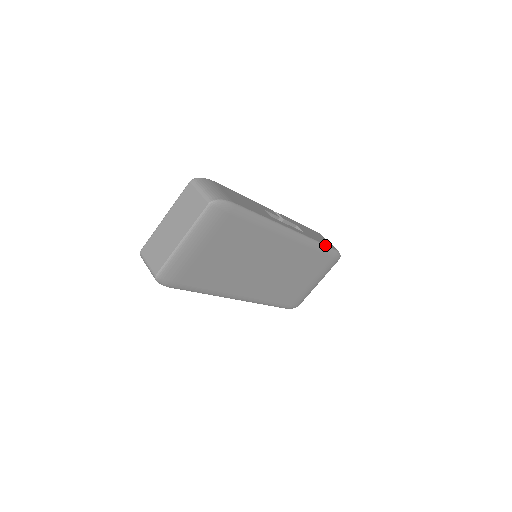
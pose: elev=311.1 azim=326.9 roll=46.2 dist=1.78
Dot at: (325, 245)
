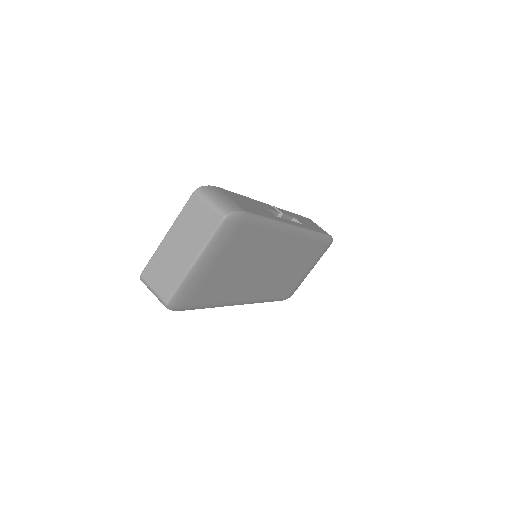
Dot at: (322, 233)
